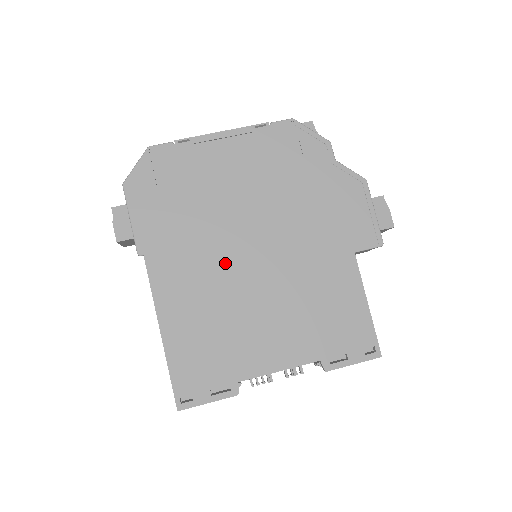
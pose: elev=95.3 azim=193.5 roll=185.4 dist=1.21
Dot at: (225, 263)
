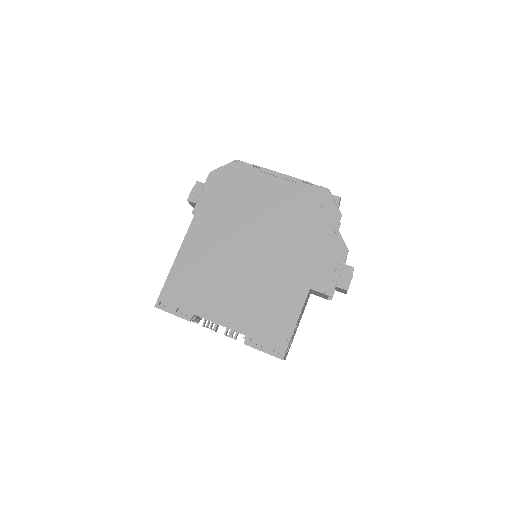
Dot at: (232, 246)
